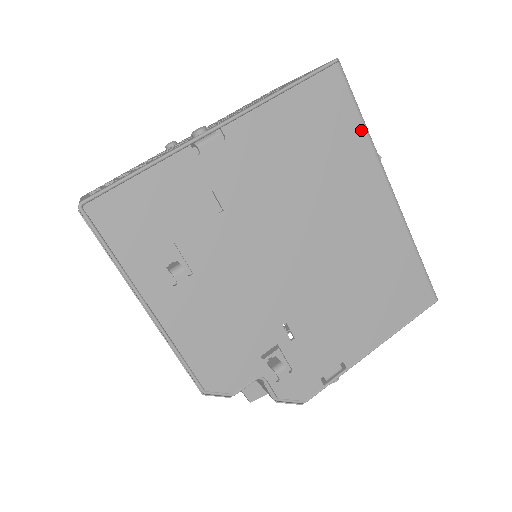
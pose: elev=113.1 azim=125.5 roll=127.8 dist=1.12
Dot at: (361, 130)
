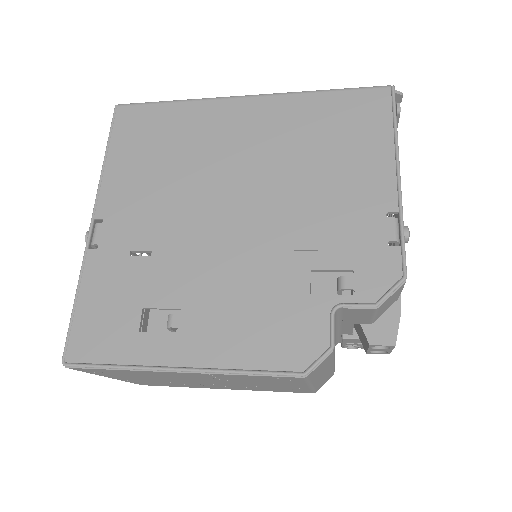
Dot at: (177, 106)
